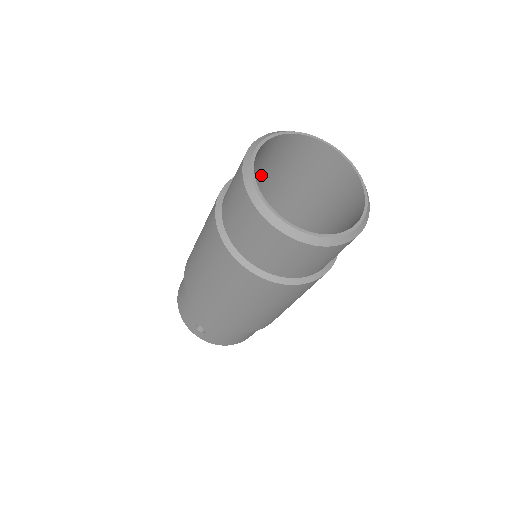
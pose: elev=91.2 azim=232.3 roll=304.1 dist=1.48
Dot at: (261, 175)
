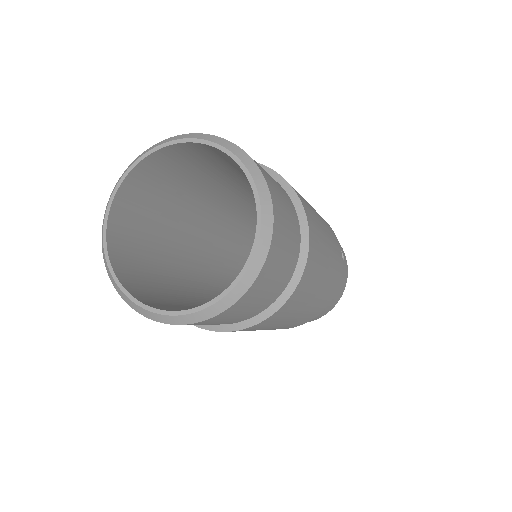
Dot at: (240, 173)
